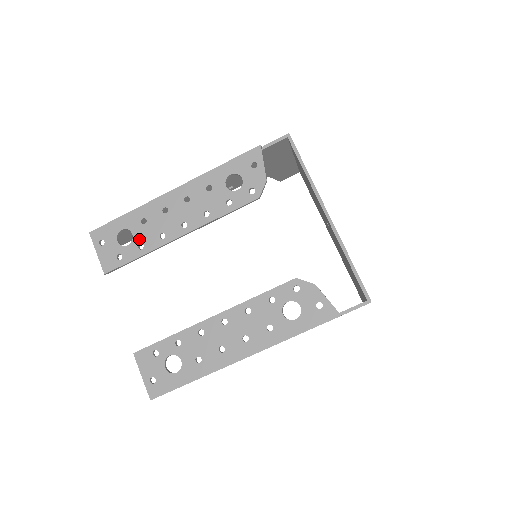
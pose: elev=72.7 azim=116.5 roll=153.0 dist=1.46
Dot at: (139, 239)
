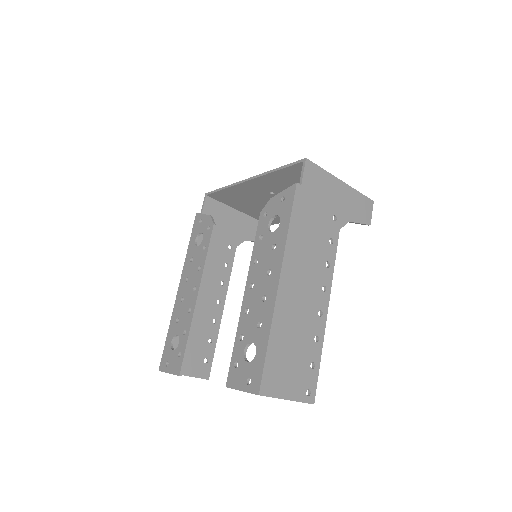
Dot at: (181, 331)
